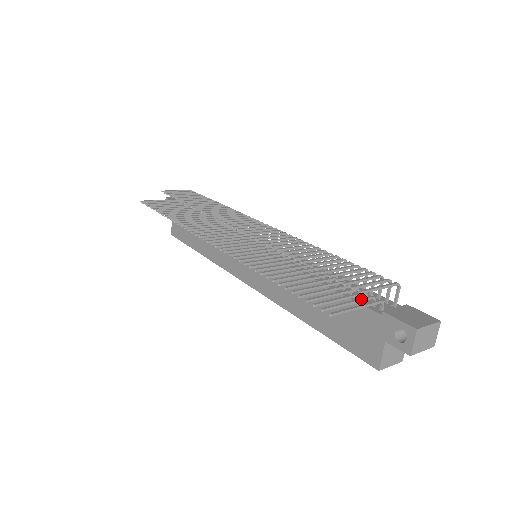
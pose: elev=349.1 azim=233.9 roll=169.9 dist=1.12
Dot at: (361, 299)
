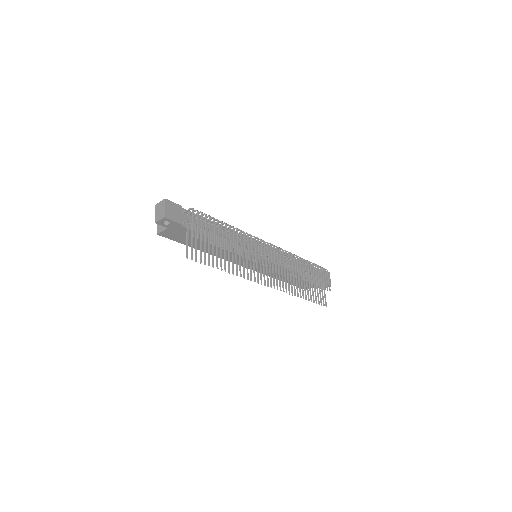
Dot at: occluded
